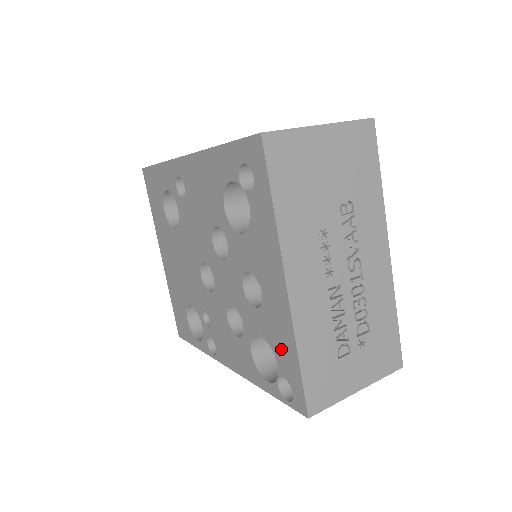
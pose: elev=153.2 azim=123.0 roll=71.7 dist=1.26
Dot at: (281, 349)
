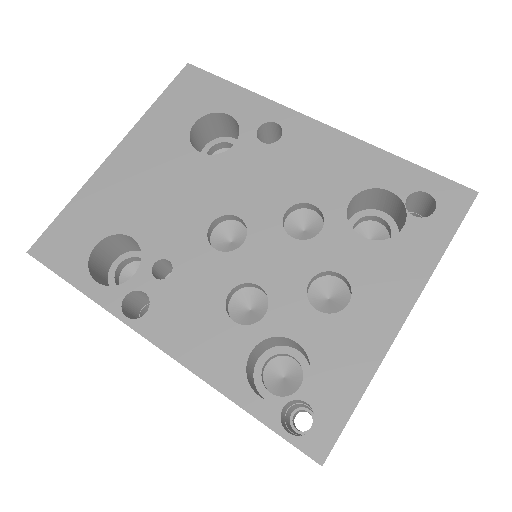
Dot at: (334, 372)
